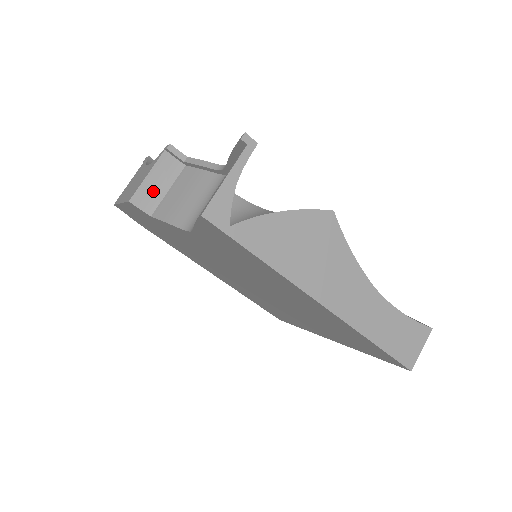
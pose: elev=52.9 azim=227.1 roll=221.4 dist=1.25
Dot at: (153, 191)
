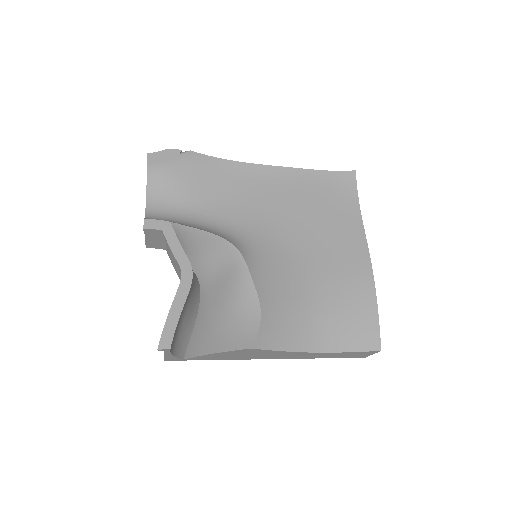
Dot at: (156, 241)
